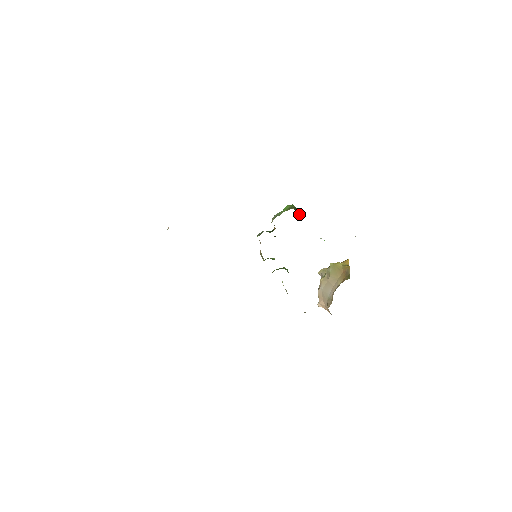
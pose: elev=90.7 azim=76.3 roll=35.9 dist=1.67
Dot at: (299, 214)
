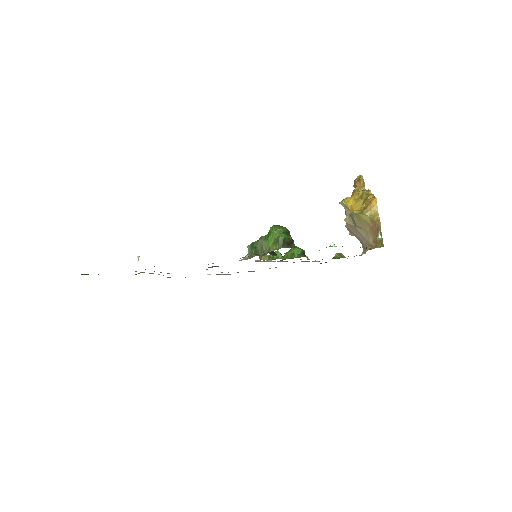
Dot at: (291, 241)
